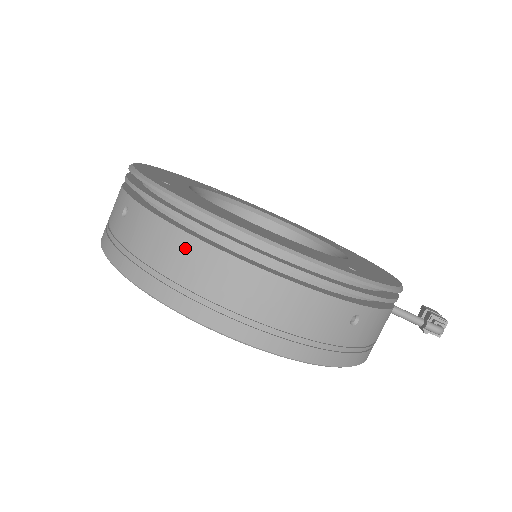
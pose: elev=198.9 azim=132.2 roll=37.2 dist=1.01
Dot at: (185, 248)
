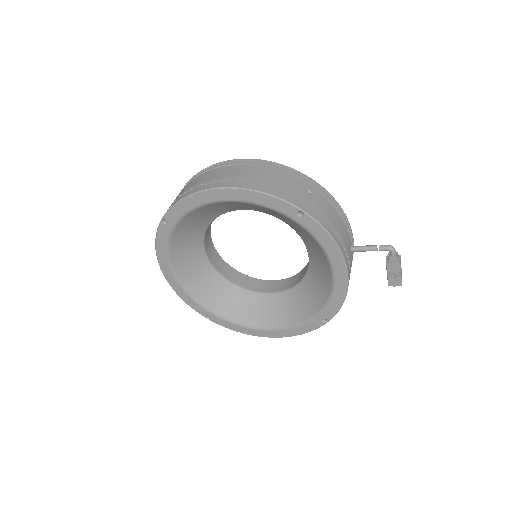
Dot at: (207, 175)
